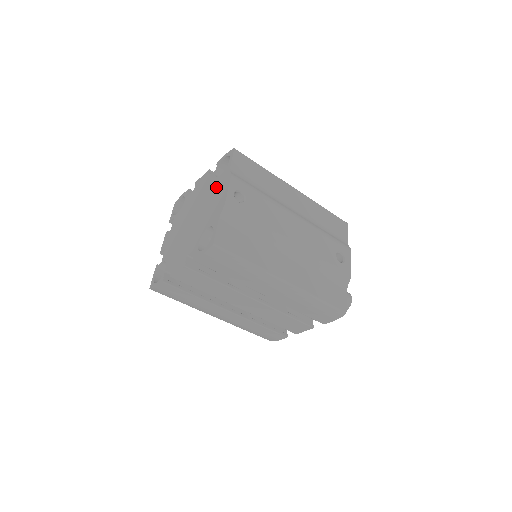
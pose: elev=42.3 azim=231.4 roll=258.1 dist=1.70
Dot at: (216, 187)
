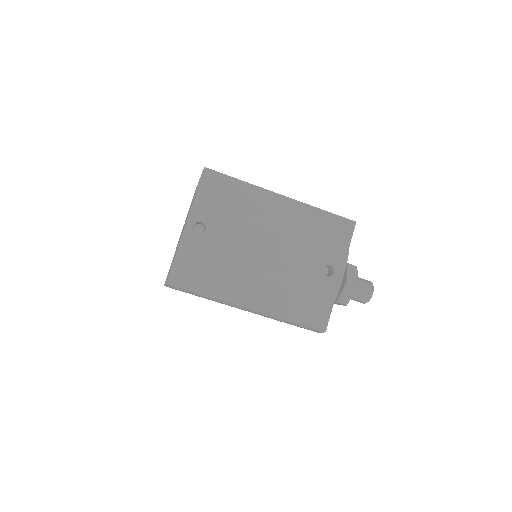
Dot at: occluded
